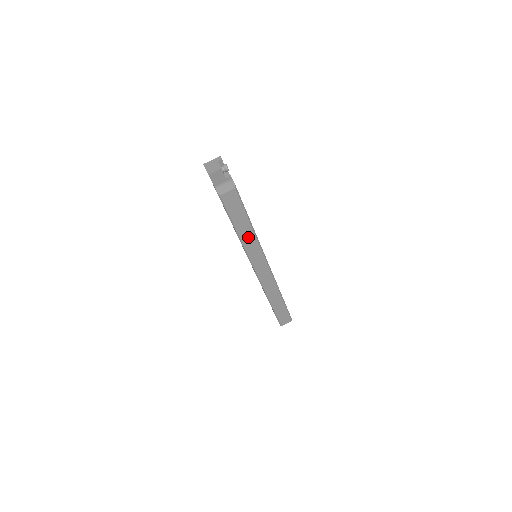
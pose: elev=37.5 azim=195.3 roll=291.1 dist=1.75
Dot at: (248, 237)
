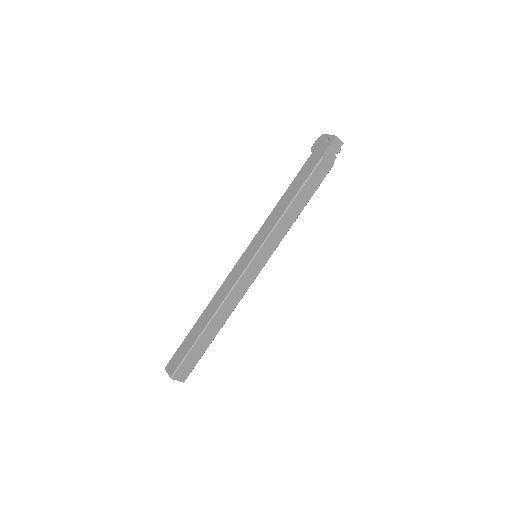
Dot at: (286, 223)
